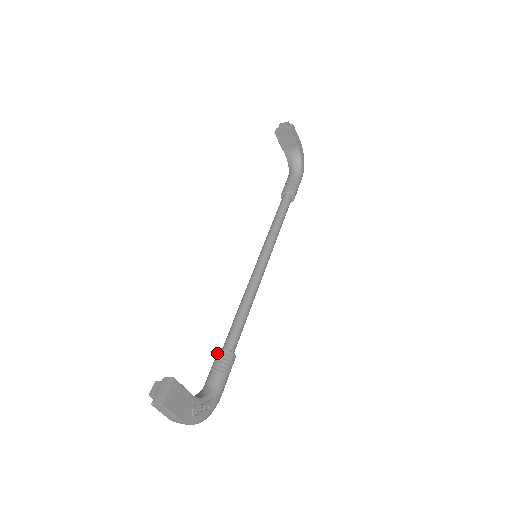
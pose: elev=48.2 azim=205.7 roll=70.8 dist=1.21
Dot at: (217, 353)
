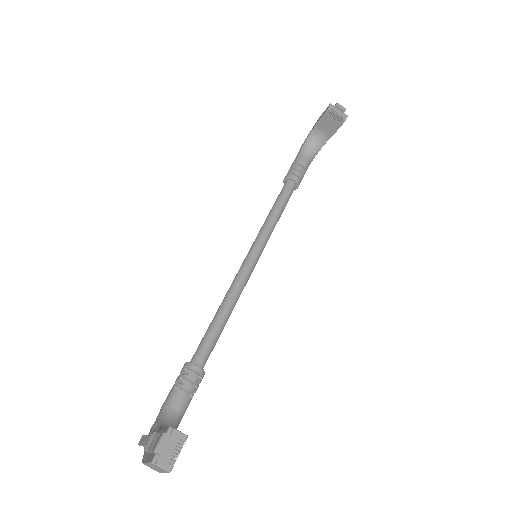
Dot at: (190, 368)
